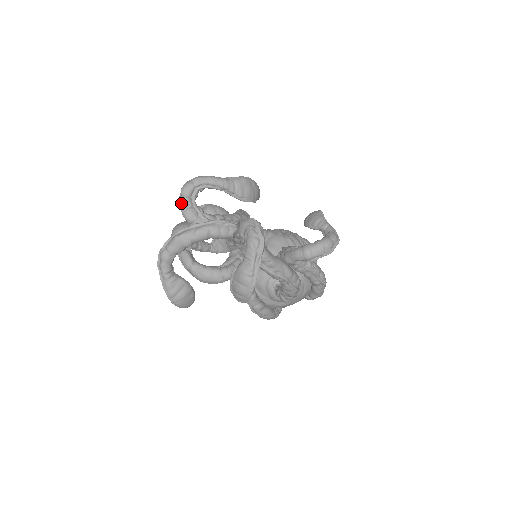
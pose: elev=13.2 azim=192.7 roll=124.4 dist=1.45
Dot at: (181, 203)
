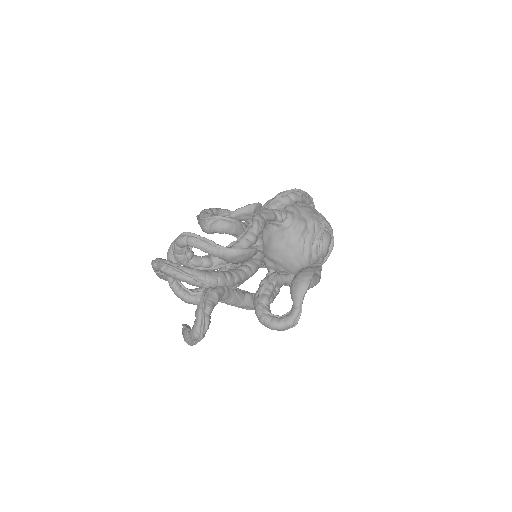
Dot at: (174, 247)
